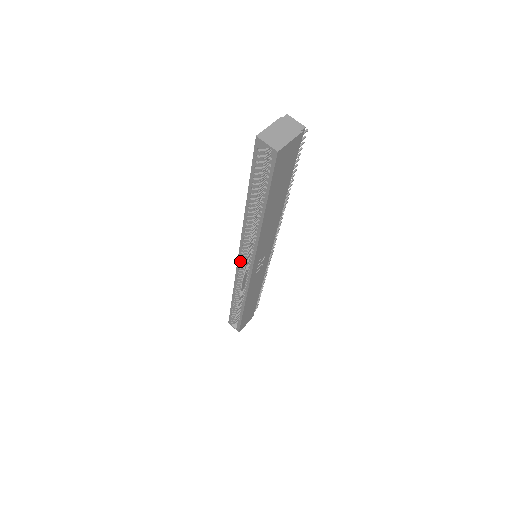
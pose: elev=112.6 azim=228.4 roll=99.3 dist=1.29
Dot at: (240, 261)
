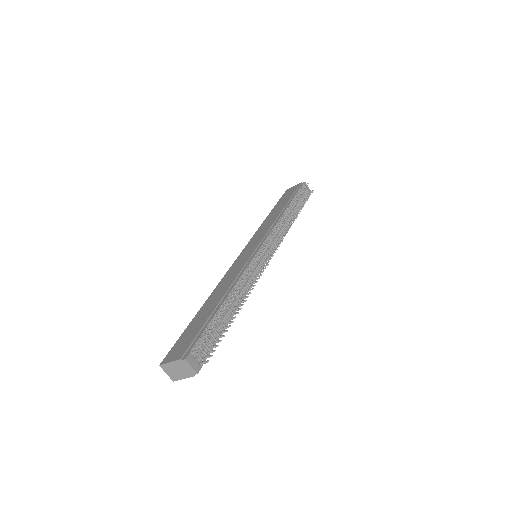
Dot at: occluded
